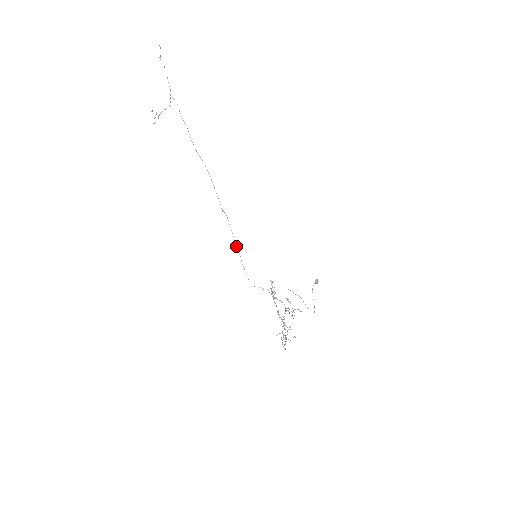
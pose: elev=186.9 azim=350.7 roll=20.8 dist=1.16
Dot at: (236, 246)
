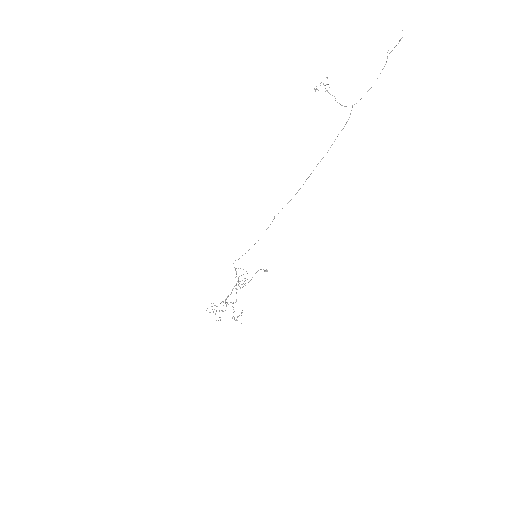
Dot at: occluded
